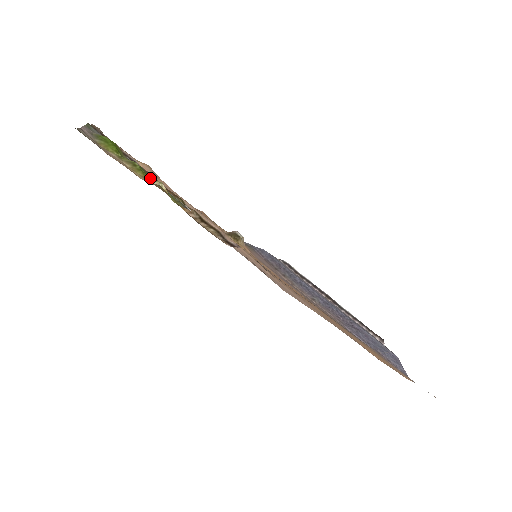
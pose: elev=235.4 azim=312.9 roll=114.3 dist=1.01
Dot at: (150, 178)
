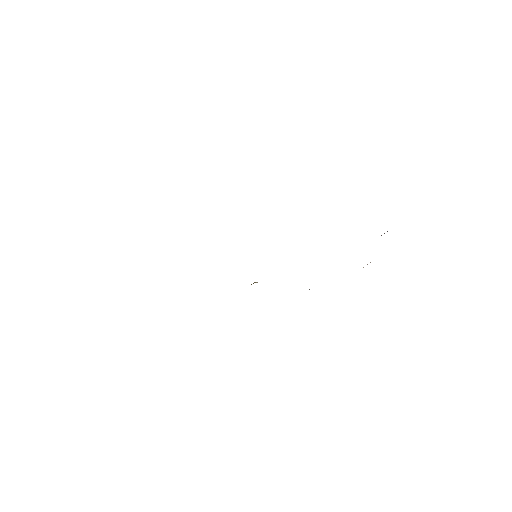
Dot at: occluded
